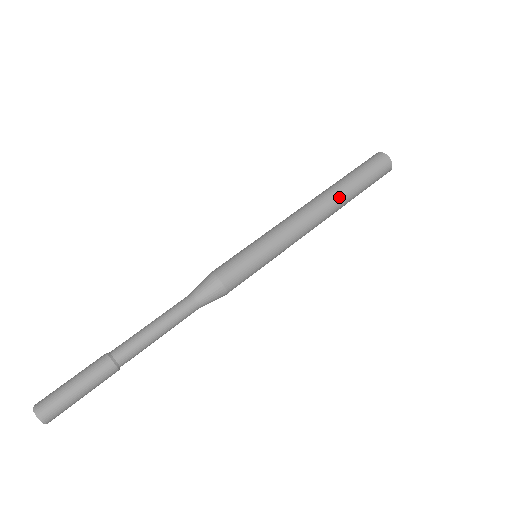
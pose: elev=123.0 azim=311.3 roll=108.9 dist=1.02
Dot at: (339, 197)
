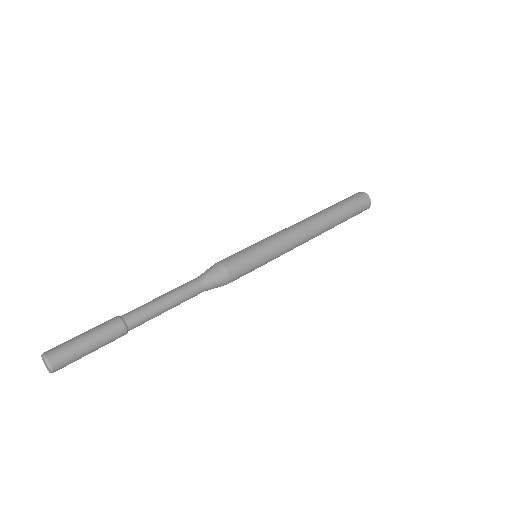
Dot at: (329, 222)
